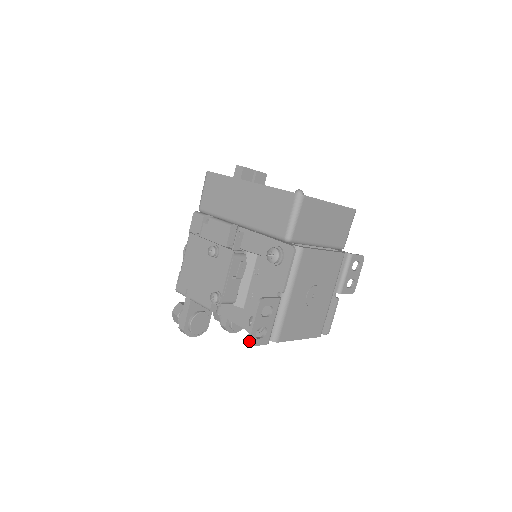
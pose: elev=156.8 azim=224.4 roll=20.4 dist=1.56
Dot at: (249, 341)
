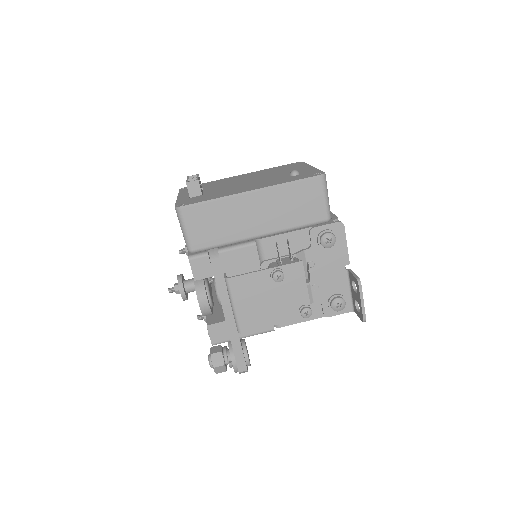
Dot at: occluded
